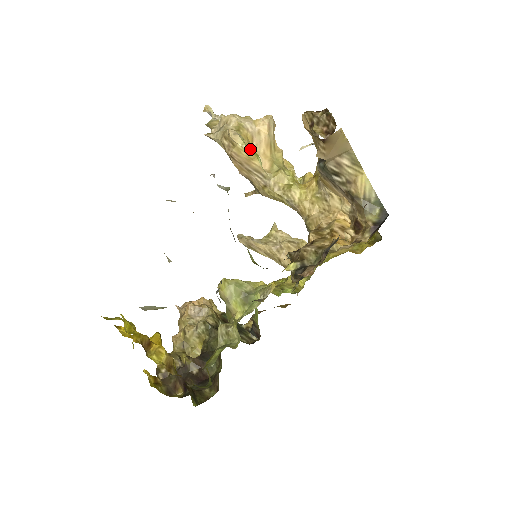
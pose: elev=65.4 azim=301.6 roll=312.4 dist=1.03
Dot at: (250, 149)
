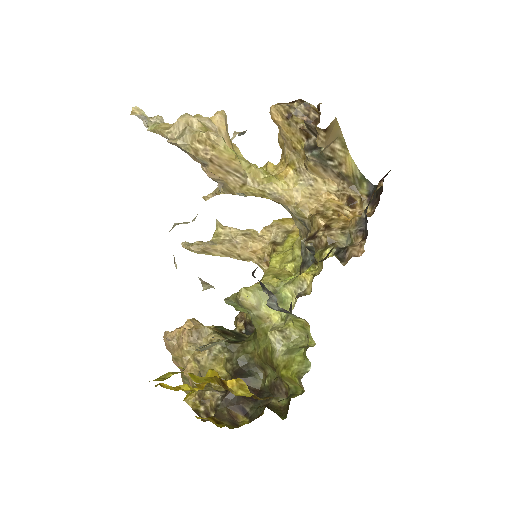
Dot at: occluded
